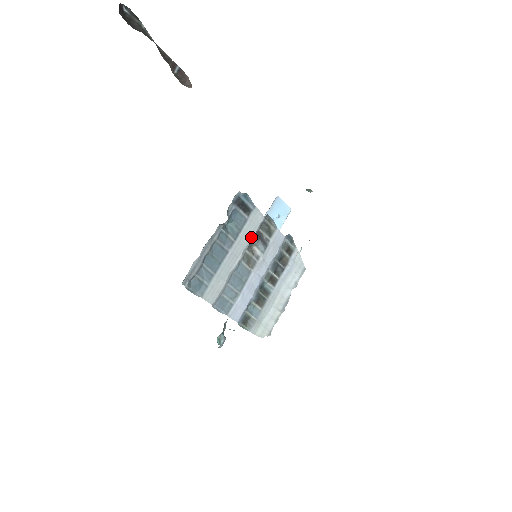
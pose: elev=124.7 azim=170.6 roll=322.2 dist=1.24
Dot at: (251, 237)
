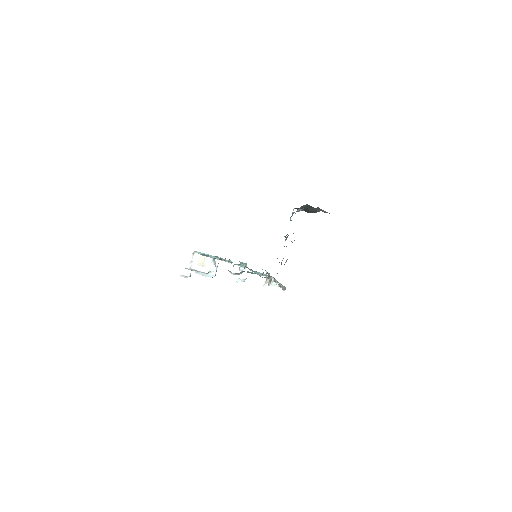
Dot at: occluded
